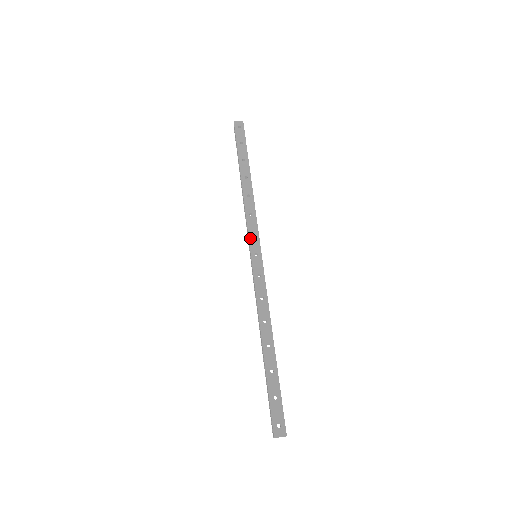
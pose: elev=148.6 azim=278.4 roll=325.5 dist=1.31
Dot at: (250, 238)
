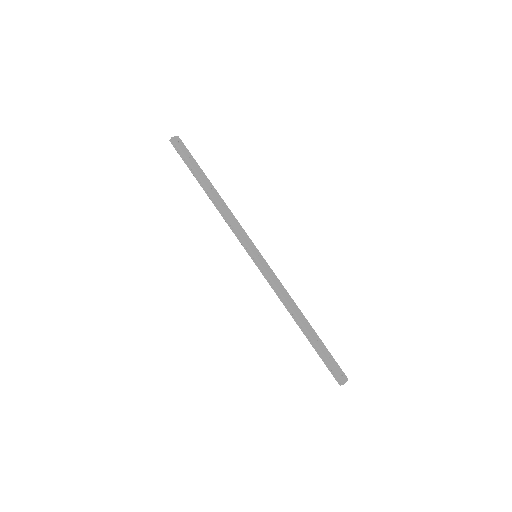
Dot at: (246, 242)
